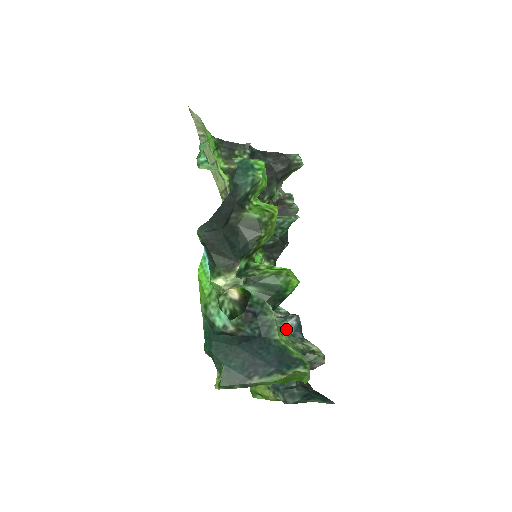
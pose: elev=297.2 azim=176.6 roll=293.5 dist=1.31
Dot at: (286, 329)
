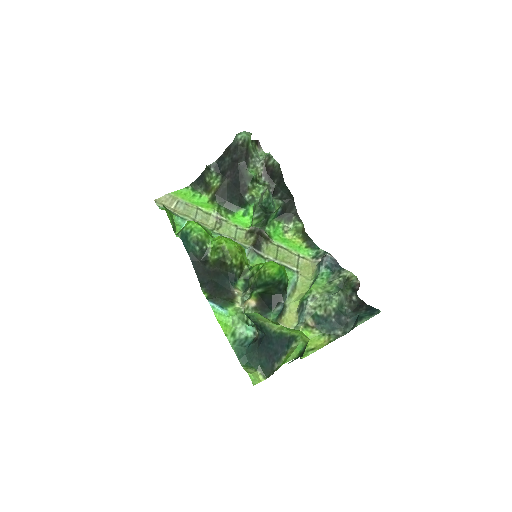
Dot at: (324, 272)
